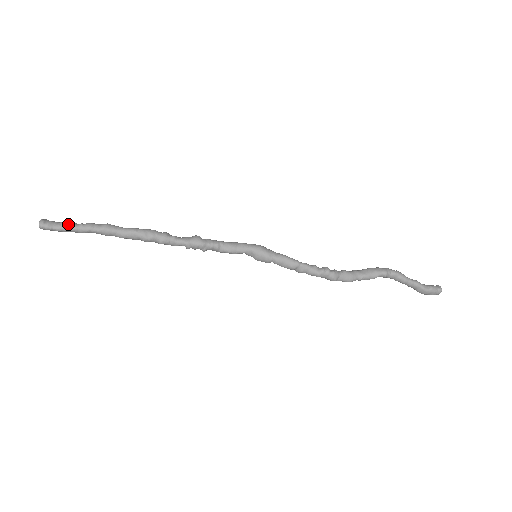
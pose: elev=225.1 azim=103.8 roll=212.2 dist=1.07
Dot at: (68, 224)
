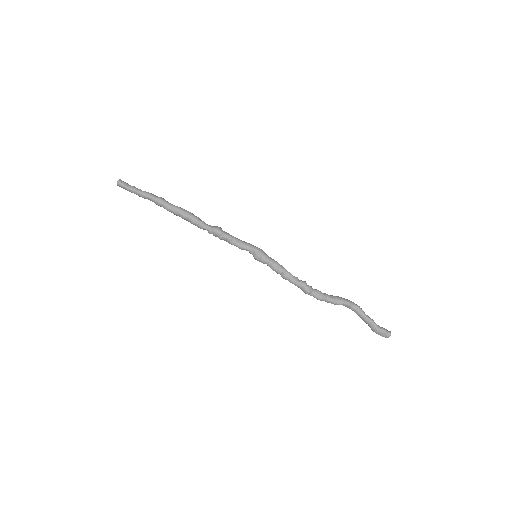
Dot at: (136, 188)
